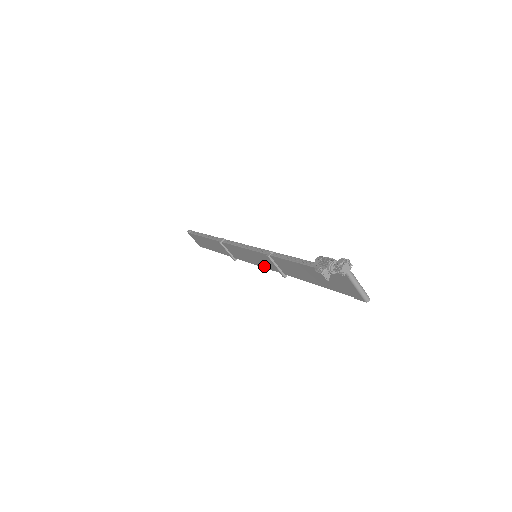
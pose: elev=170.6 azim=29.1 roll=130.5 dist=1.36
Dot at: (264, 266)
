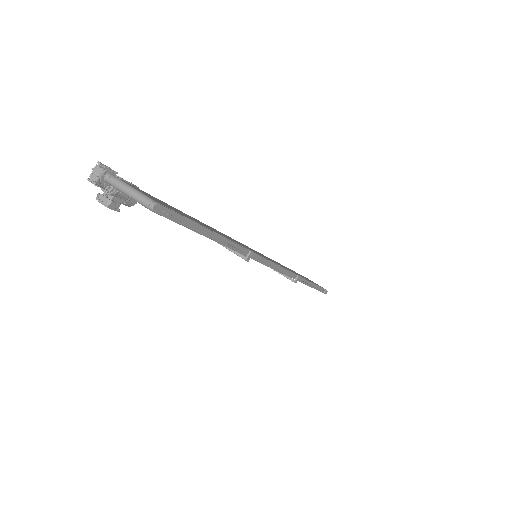
Dot at: occluded
